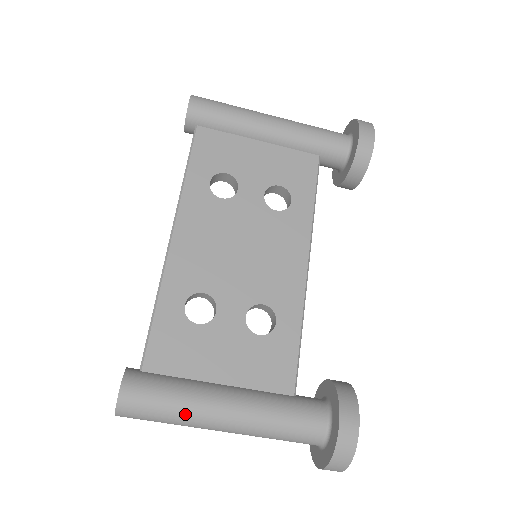
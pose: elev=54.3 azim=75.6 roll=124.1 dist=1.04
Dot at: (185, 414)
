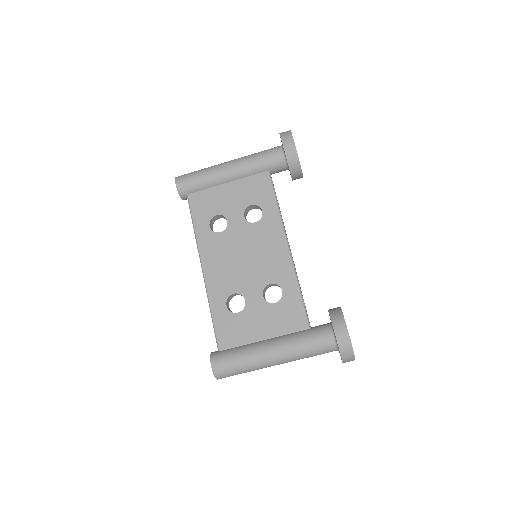
Dot at: (250, 364)
